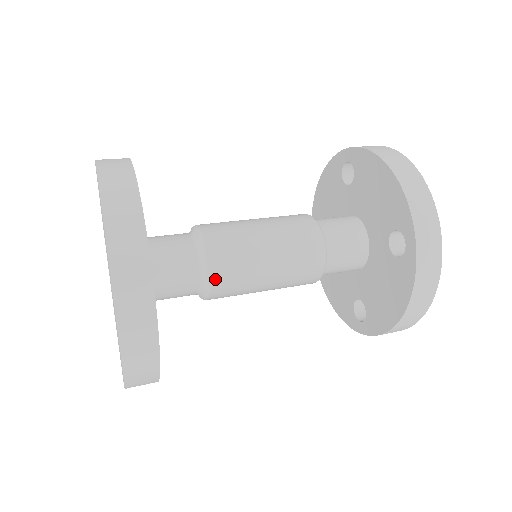
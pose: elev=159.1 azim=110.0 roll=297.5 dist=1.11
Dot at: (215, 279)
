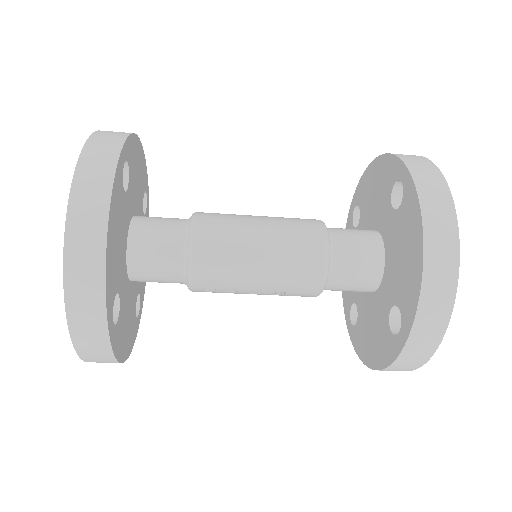
Dot at: (200, 232)
